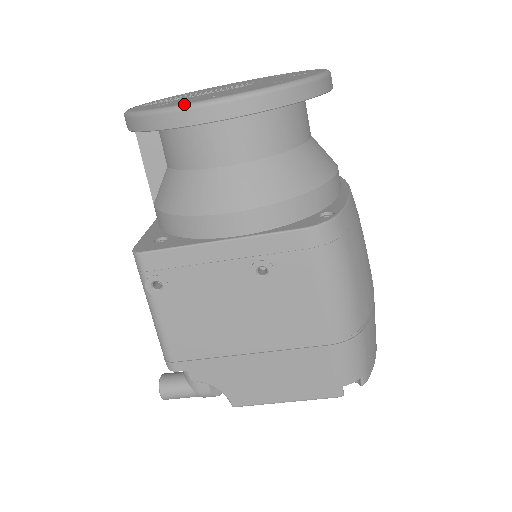
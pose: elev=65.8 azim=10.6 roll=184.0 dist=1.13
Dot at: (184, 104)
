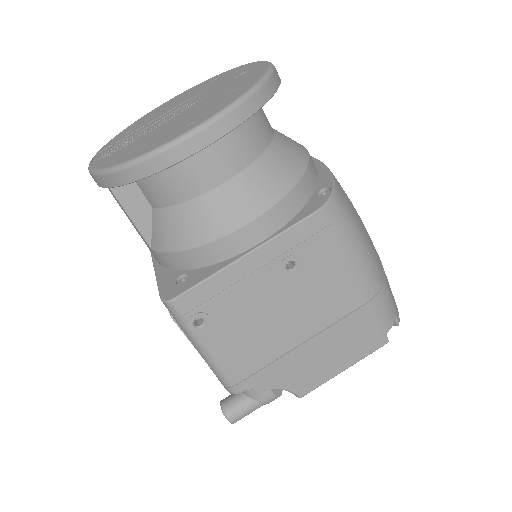
Dot at: (170, 141)
